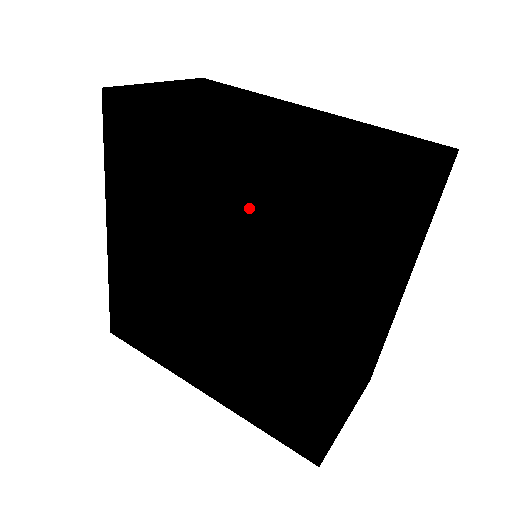
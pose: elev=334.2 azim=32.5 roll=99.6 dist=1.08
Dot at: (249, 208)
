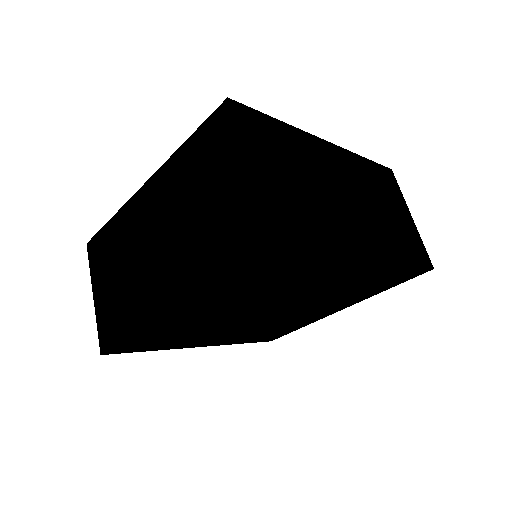
Dot at: (341, 283)
